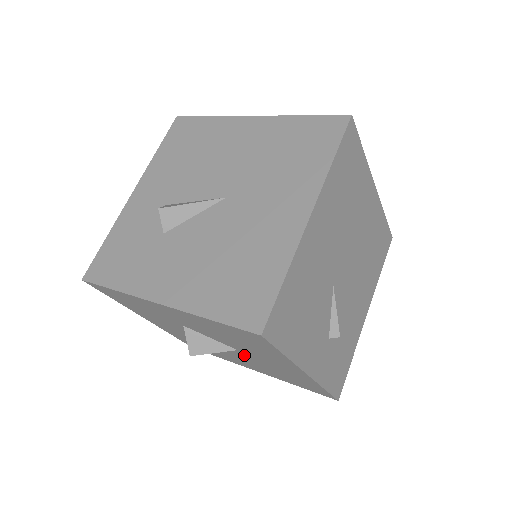
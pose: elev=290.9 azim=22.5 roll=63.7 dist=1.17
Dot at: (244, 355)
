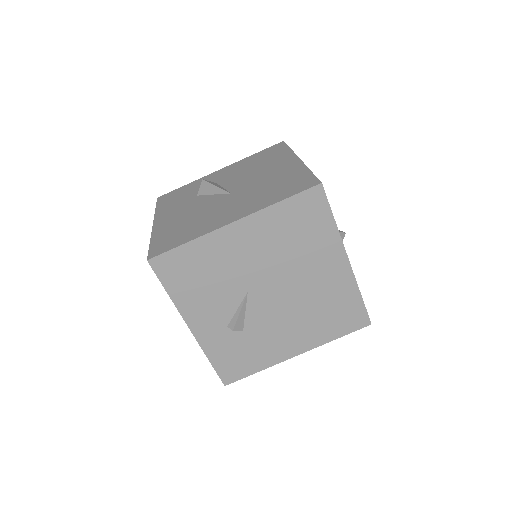
Dot at: occluded
